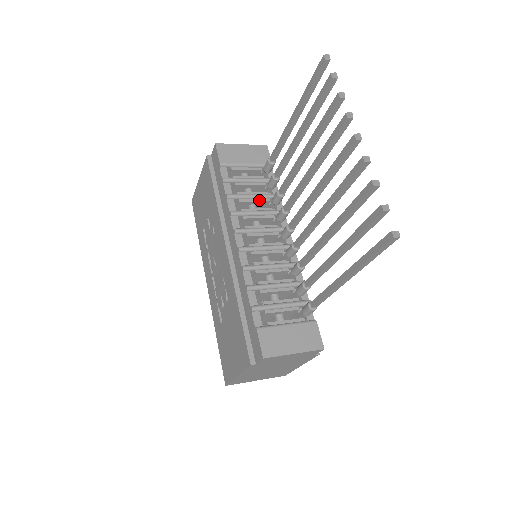
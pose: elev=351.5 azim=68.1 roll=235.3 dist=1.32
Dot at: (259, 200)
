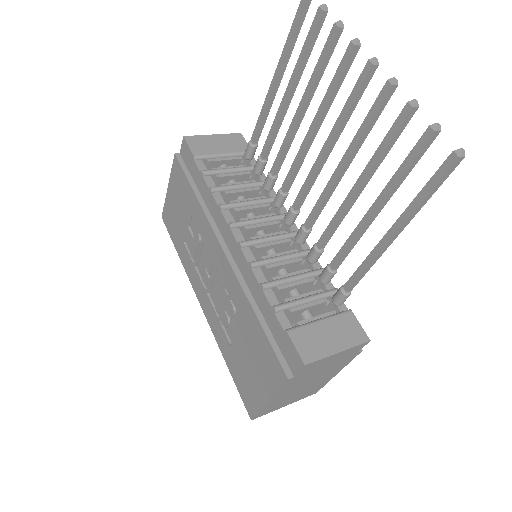
Dot at: (248, 189)
